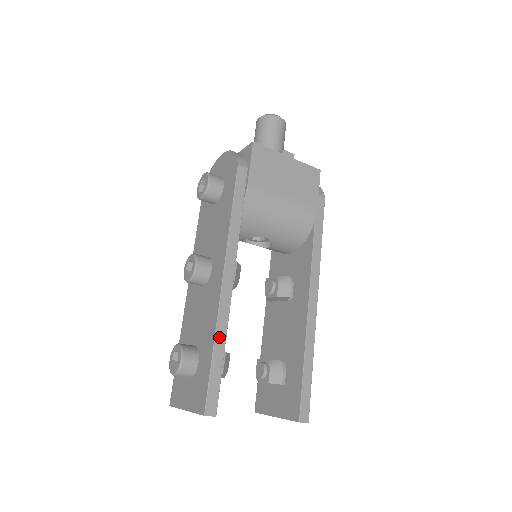
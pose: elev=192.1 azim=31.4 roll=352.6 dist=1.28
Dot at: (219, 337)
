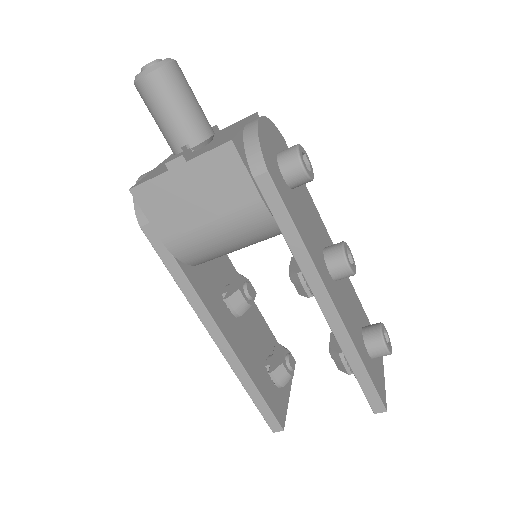
Dot at: (245, 382)
